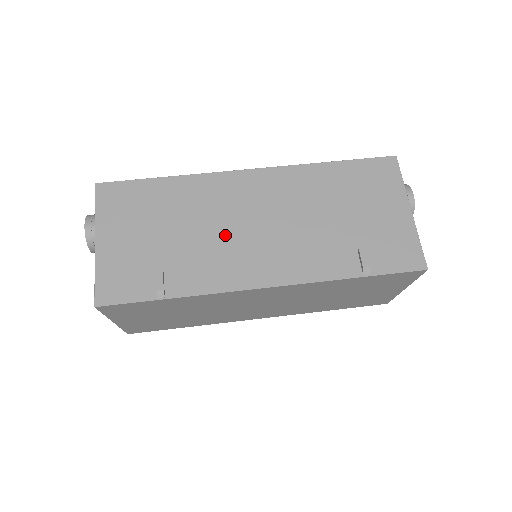
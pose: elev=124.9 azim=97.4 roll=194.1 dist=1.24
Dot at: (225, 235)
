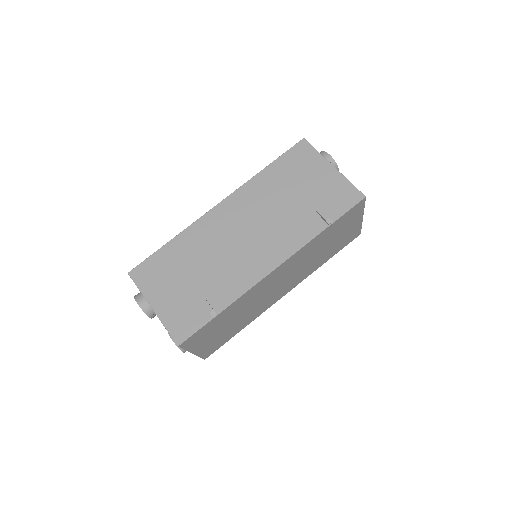
Dot at: (229, 254)
